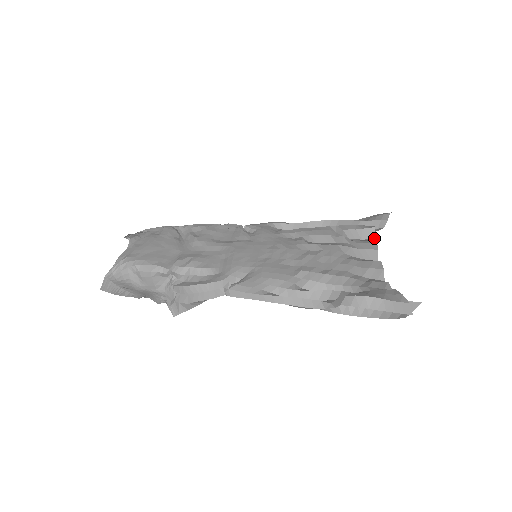
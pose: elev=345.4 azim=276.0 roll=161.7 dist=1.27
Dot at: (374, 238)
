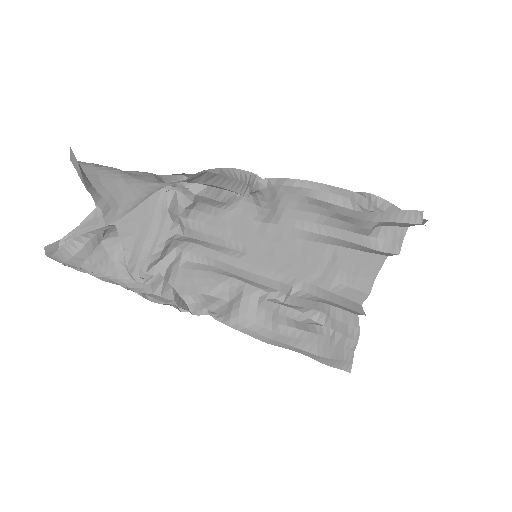
Dot at: (353, 323)
